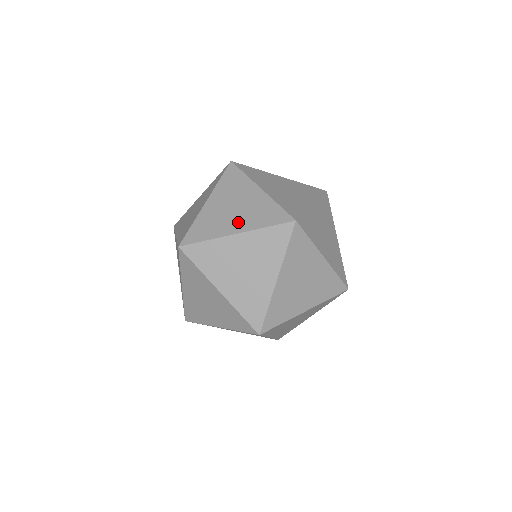
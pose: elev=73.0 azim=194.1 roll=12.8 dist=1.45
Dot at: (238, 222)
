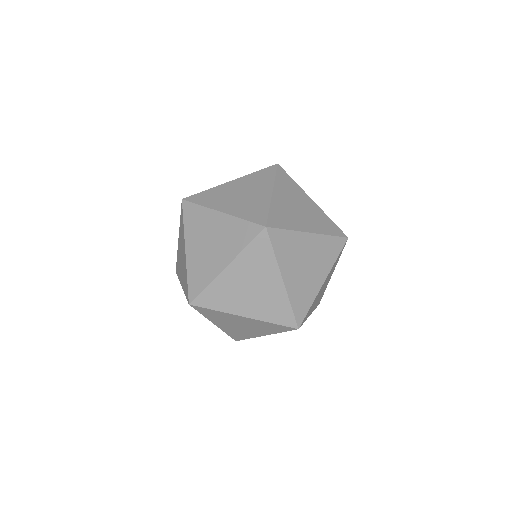
Dot at: (308, 223)
